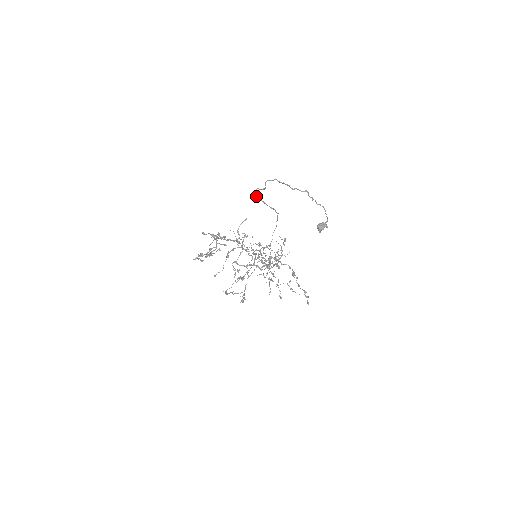
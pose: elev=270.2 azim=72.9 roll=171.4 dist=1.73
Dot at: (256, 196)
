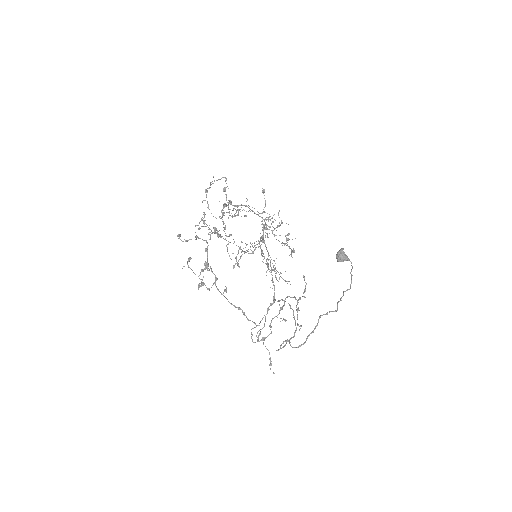
Dot at: occluded
